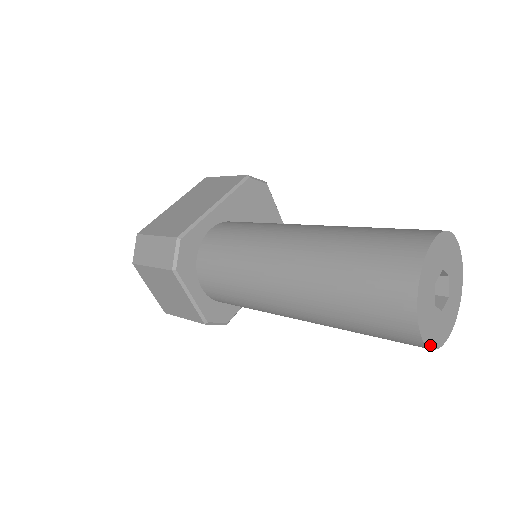
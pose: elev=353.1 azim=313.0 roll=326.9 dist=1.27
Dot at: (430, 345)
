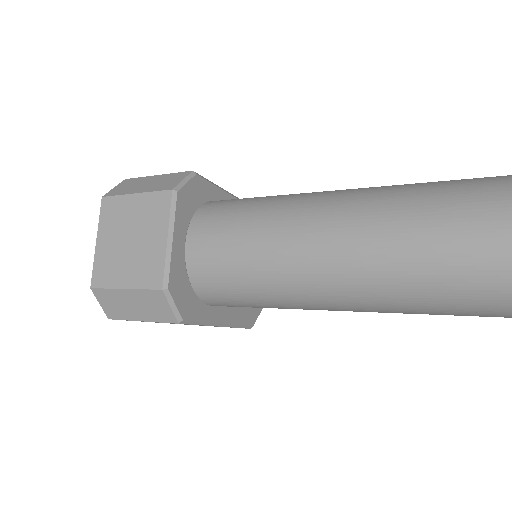
Dot at: out of frame
